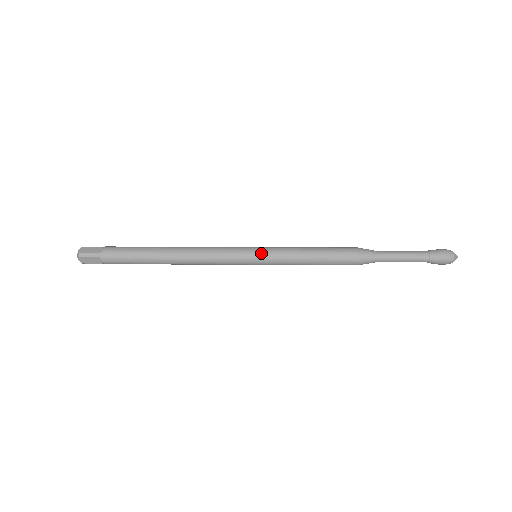
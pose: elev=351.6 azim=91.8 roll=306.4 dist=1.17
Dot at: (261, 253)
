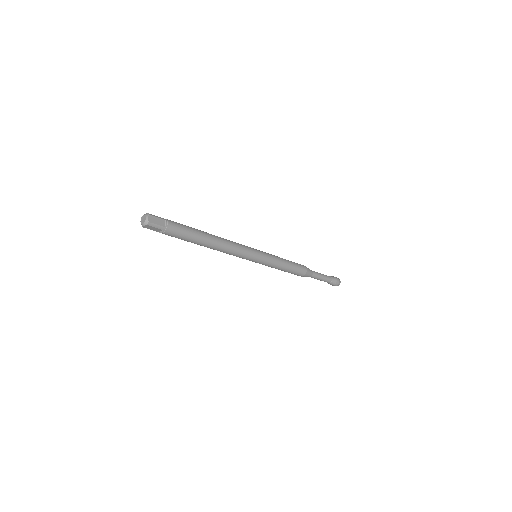
Dot at: (261, 251)
